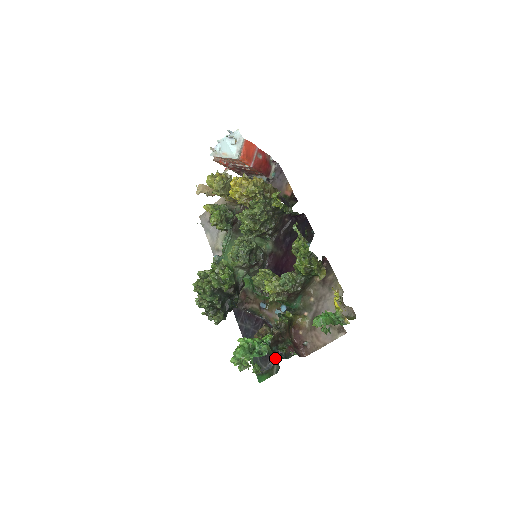
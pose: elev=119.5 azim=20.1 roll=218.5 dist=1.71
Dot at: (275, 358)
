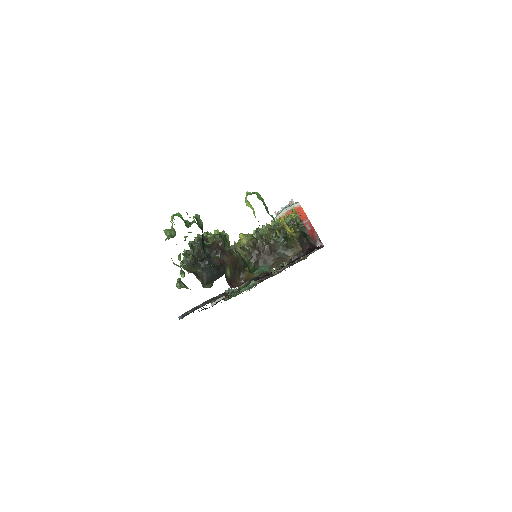
Dot at: occluded
